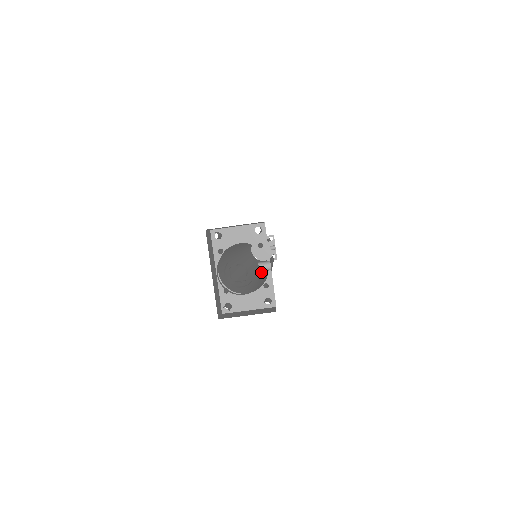
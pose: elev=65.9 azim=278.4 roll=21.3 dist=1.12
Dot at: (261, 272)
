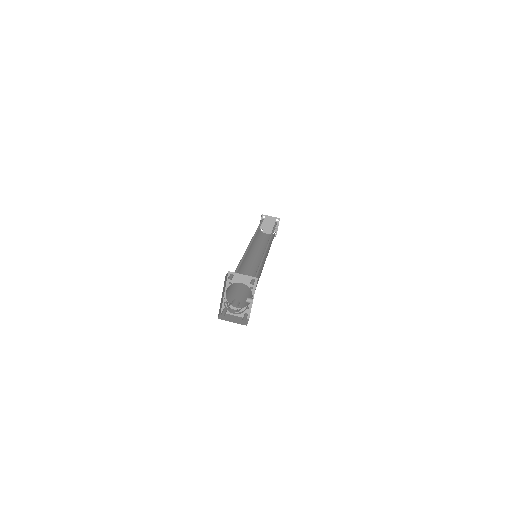
Dot at: (255, 269)
